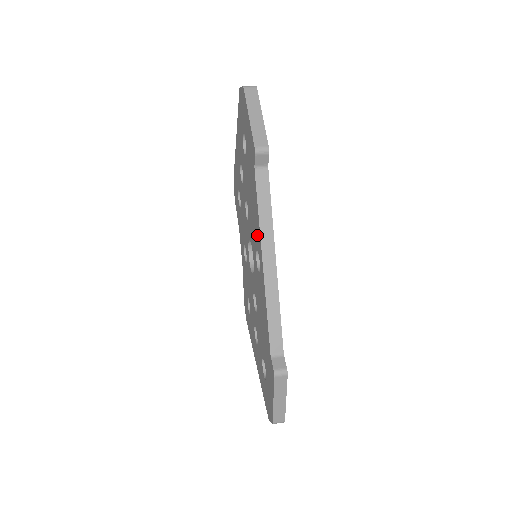
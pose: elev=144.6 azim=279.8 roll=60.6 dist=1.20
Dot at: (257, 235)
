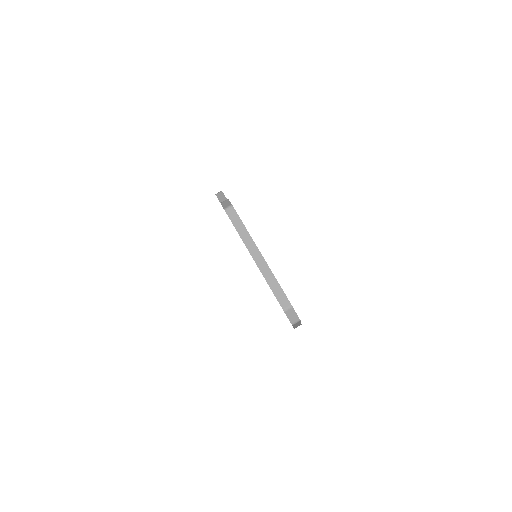
Dot at: occluded
